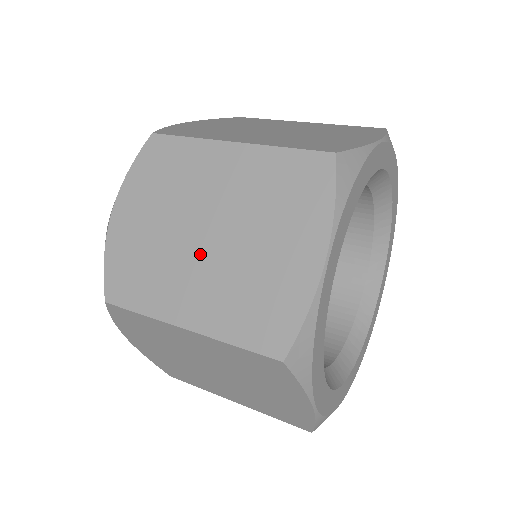
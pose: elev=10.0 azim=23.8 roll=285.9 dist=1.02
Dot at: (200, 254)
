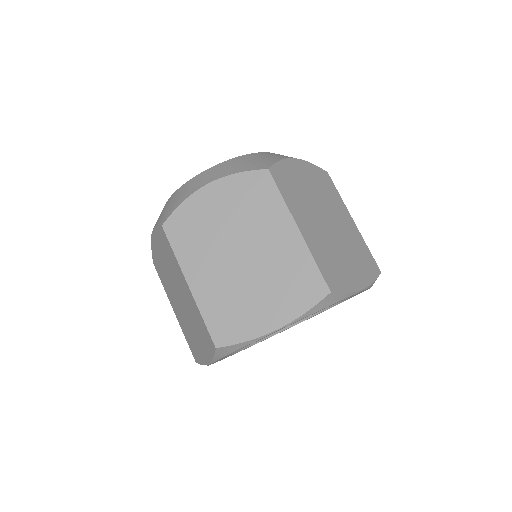
Dot at: (177, 300)
